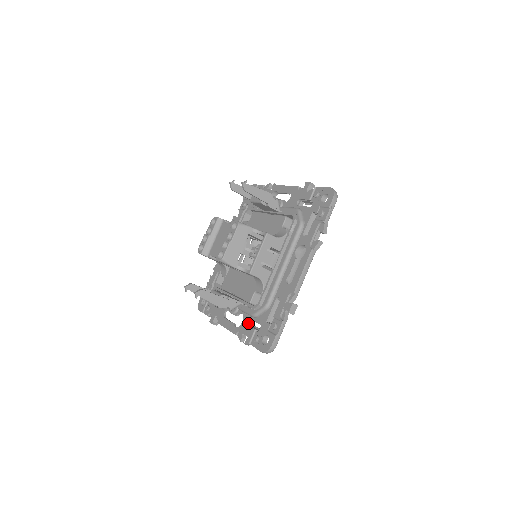
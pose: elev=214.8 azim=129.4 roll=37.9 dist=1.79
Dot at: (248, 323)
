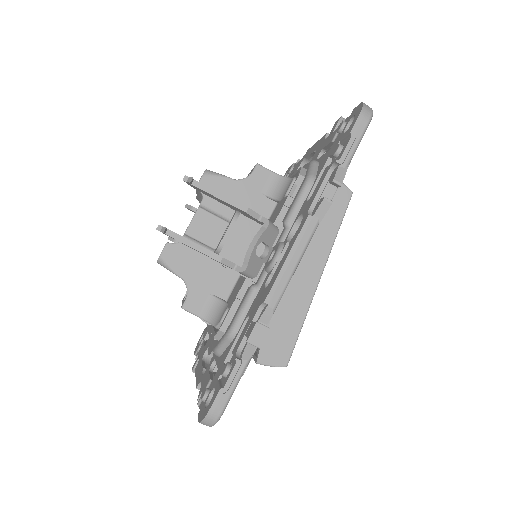
Dot at: occluded
